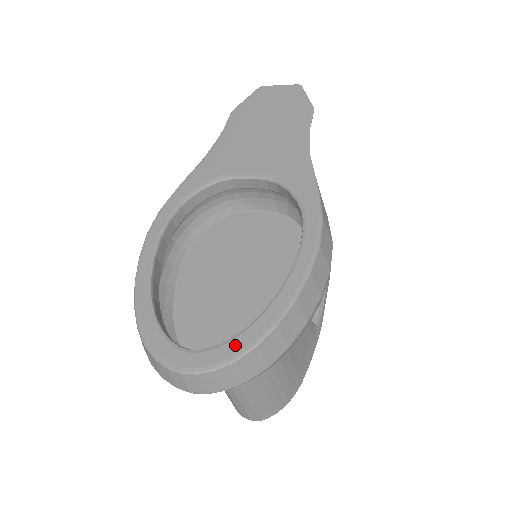
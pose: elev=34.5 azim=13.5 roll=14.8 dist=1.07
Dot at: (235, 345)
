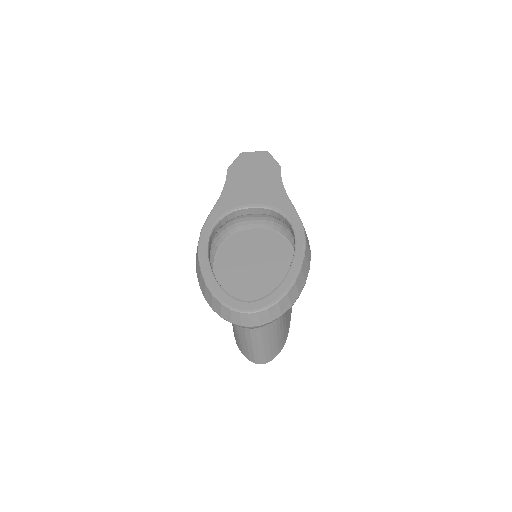
Dot at: (275, 294)
